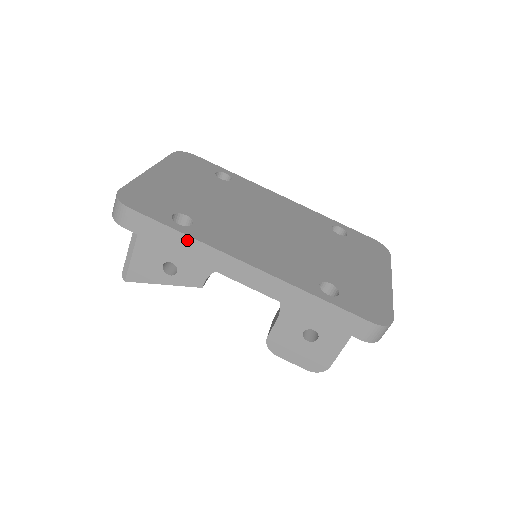
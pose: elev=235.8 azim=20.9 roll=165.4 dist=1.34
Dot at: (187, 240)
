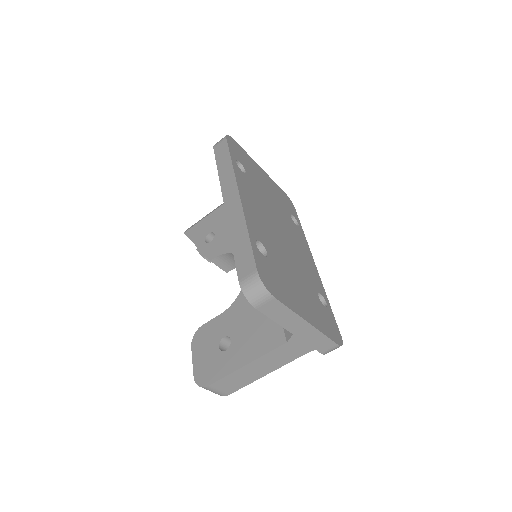
Dot at: (229, 165)
